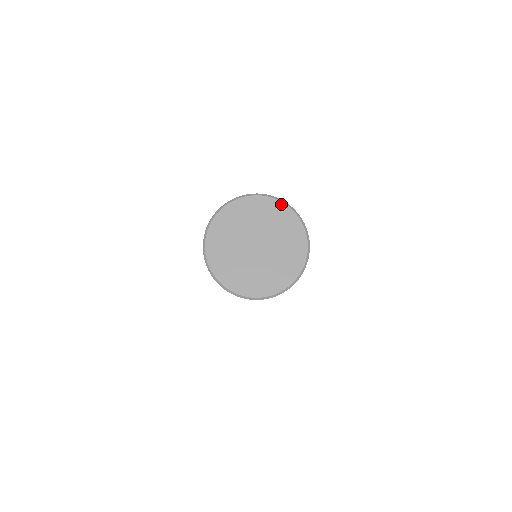
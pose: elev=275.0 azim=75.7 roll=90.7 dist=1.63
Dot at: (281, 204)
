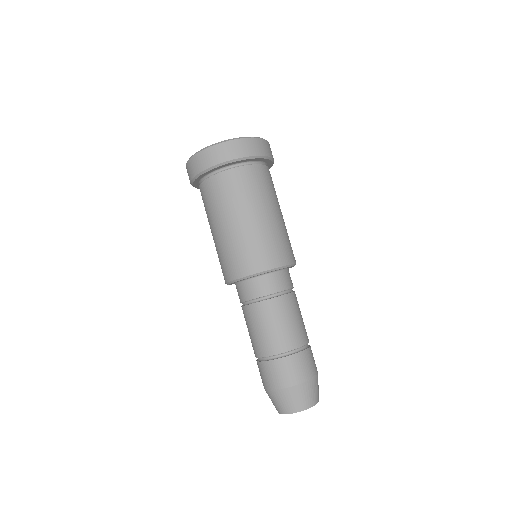
Dot at: occluded
